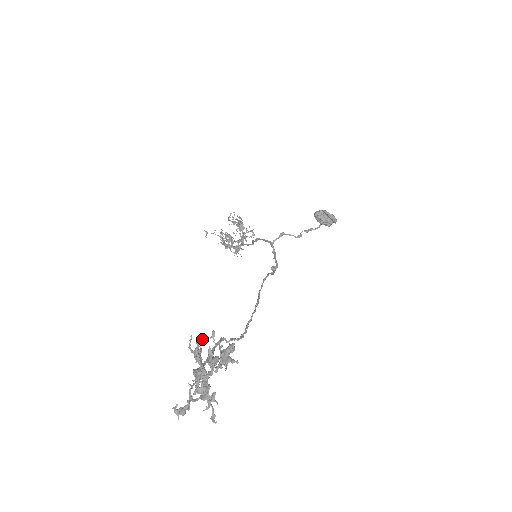
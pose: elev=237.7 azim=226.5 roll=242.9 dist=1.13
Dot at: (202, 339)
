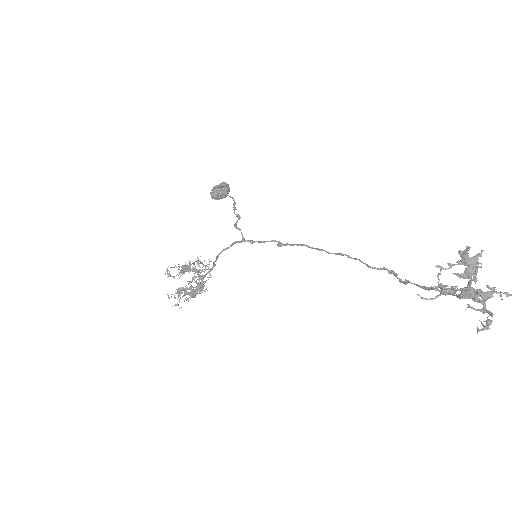
Dot at: (439, 279)
